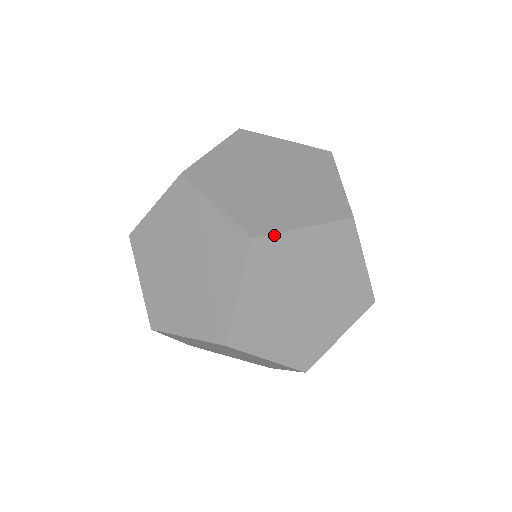
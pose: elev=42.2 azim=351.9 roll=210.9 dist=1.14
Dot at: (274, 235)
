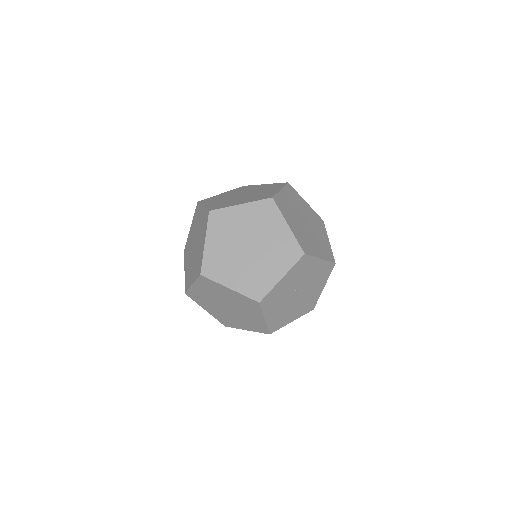
Dot at: (311, 256)
